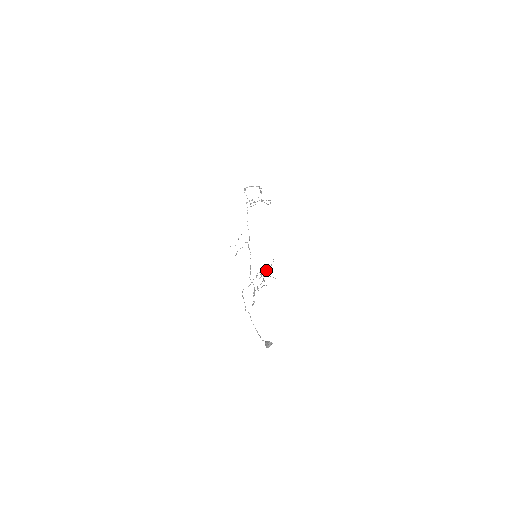
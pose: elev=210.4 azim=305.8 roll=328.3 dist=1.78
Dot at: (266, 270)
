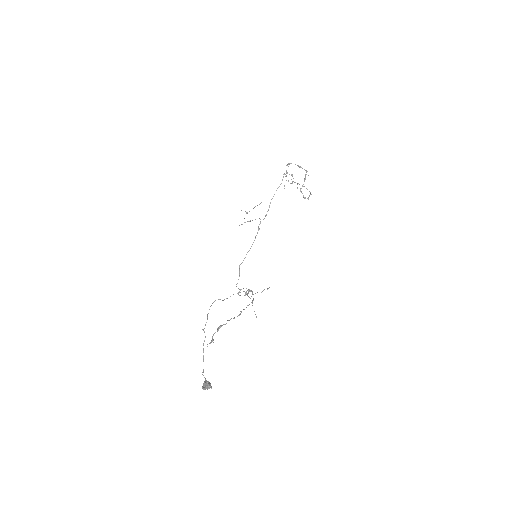
Dot at: (253, 294)
